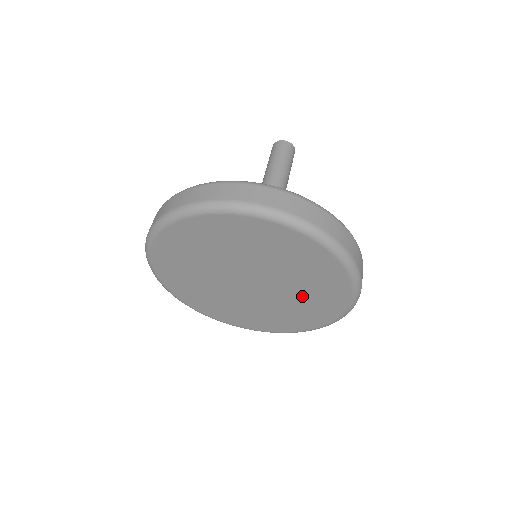
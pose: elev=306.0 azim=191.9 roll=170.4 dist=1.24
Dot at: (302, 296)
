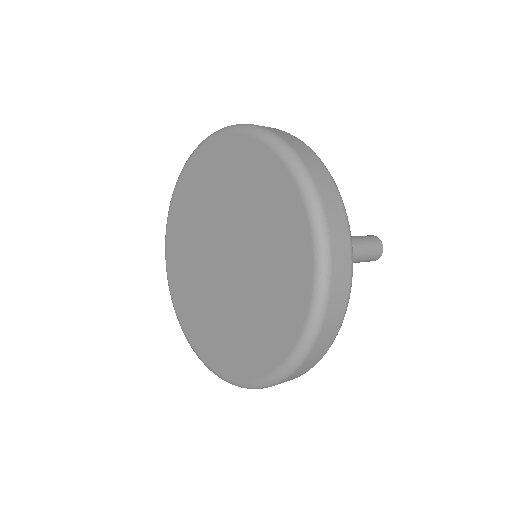
Dot at: (267, 275)
